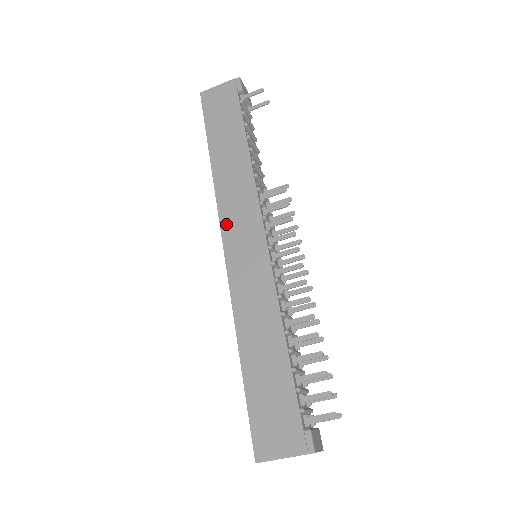
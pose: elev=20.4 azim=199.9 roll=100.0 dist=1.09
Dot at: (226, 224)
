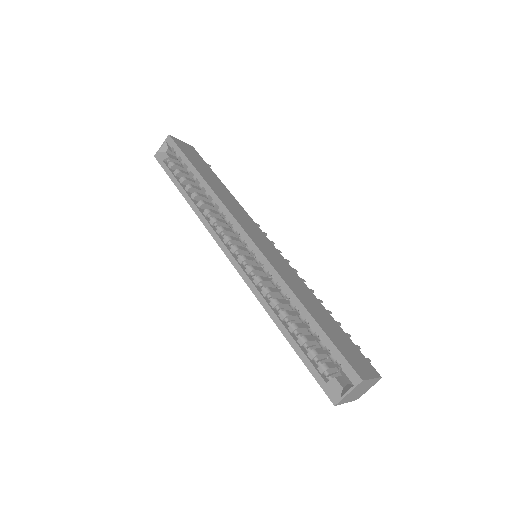
Dot at: (240, 221)
